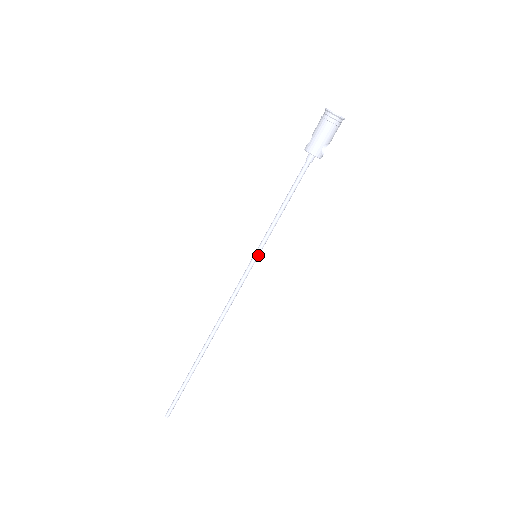
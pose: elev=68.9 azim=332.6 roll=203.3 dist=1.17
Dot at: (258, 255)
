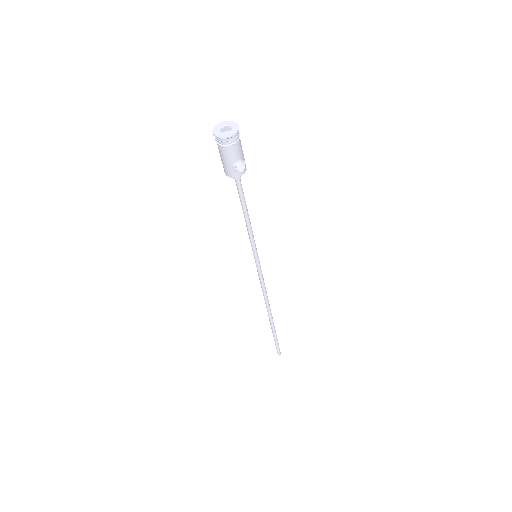
Dot at: (256, 256)
